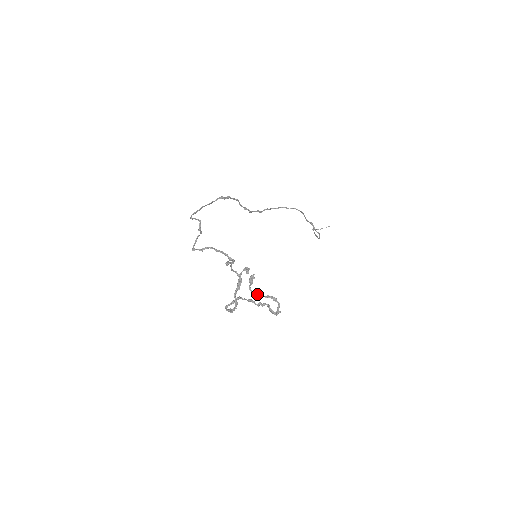
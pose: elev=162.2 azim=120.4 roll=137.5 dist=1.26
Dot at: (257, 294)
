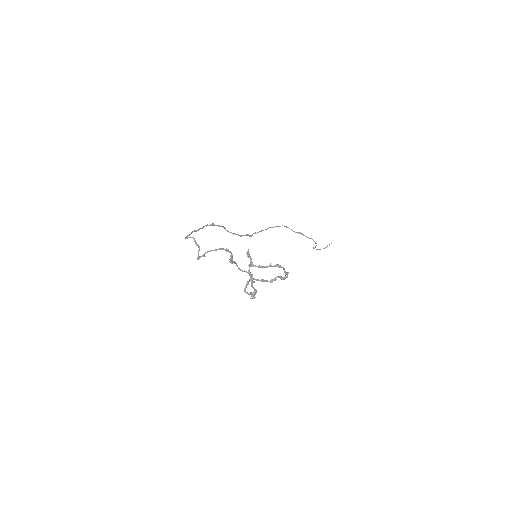
Dot at: (262, 267)
